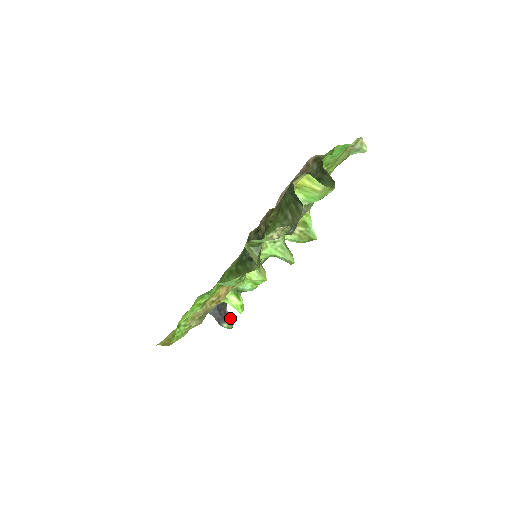
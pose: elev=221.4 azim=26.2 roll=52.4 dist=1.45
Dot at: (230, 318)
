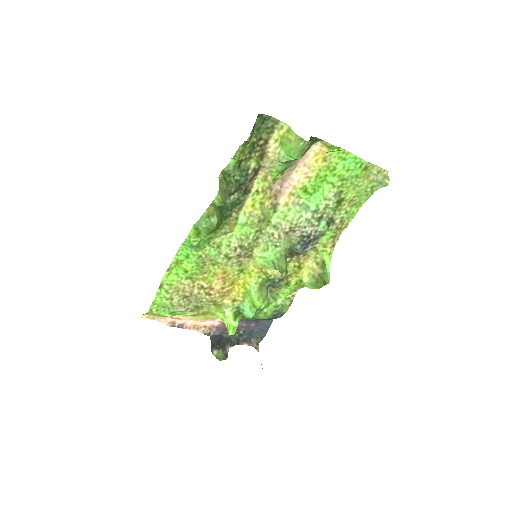
Dot at: (225, 351)
